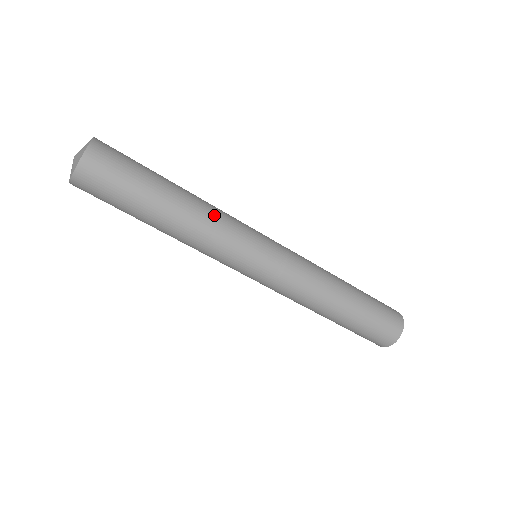
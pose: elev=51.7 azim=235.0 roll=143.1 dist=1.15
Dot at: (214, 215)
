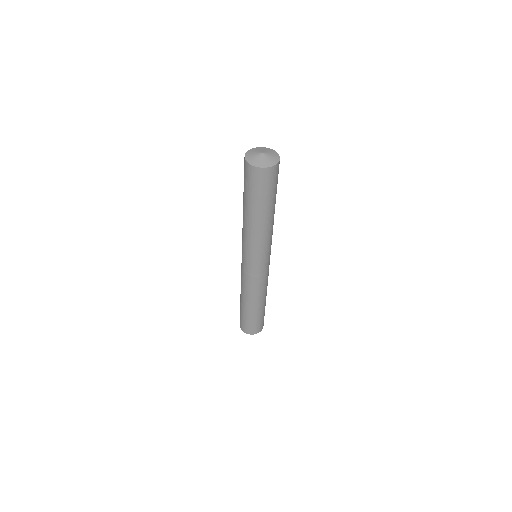
Dot at: occluded
